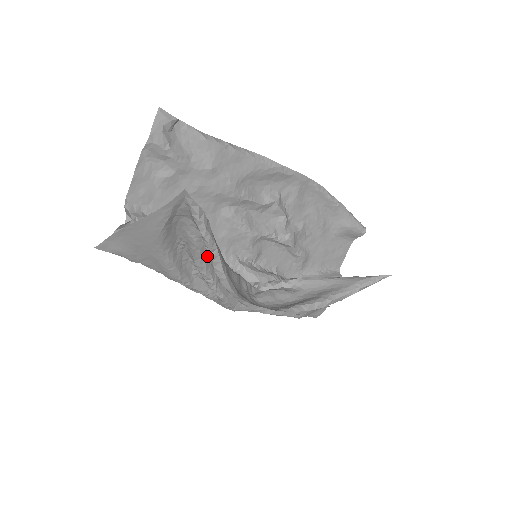
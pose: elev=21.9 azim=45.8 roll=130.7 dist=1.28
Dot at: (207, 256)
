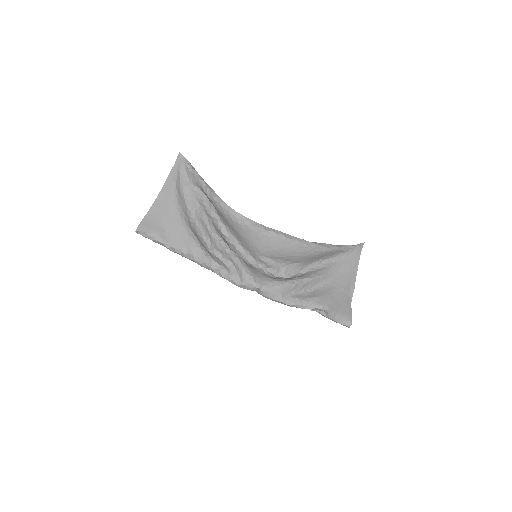
Dot at: (211, 219)
